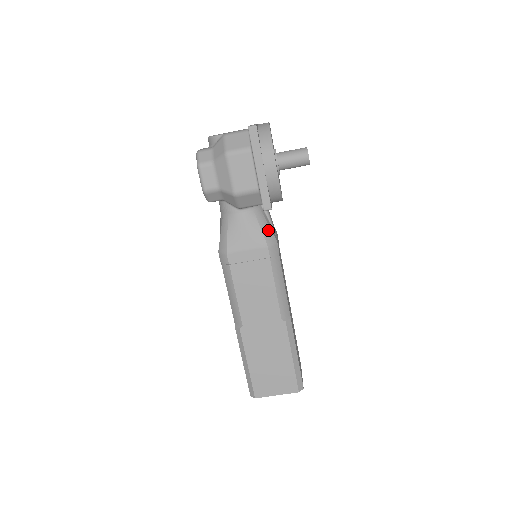
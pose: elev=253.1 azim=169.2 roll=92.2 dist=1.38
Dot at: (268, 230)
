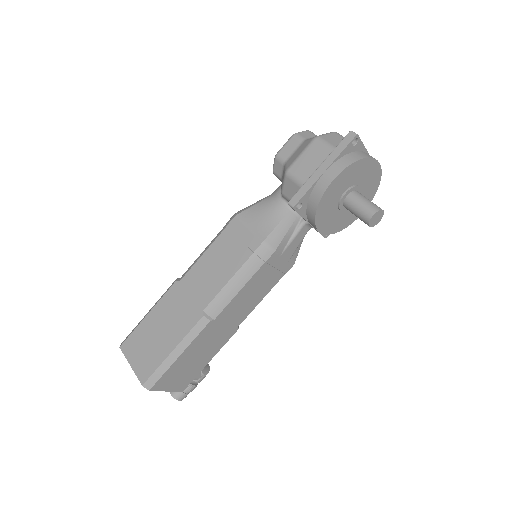
Dot at: (280, 235)
